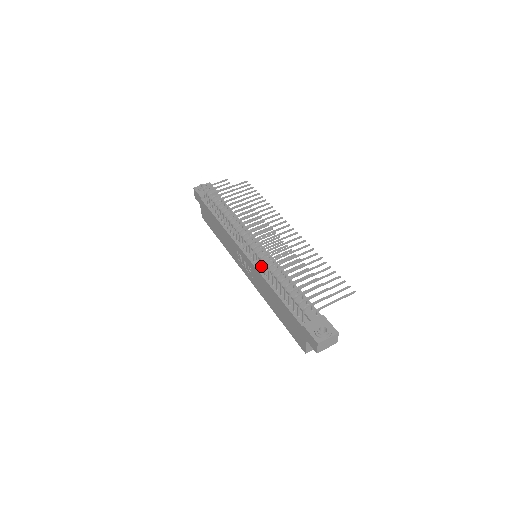
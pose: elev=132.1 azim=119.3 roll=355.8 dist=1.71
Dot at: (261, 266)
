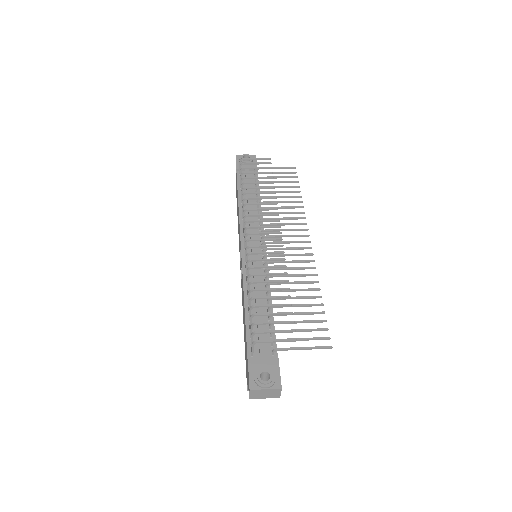
Dot at: (246, 270)
